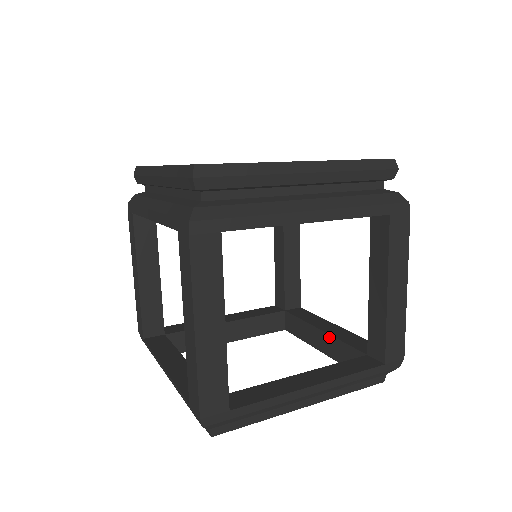
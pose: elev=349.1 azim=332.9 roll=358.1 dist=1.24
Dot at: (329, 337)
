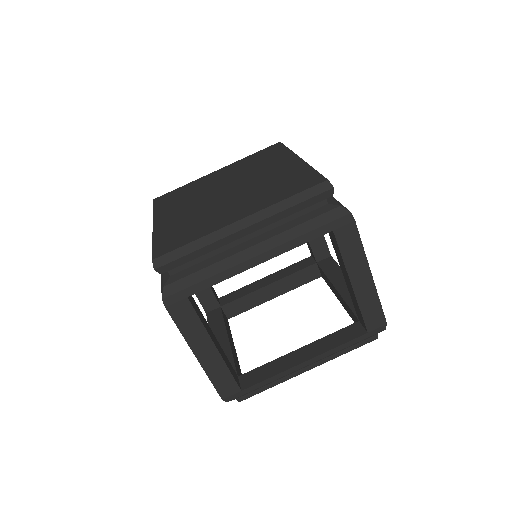
Dot at: (340, 297)
